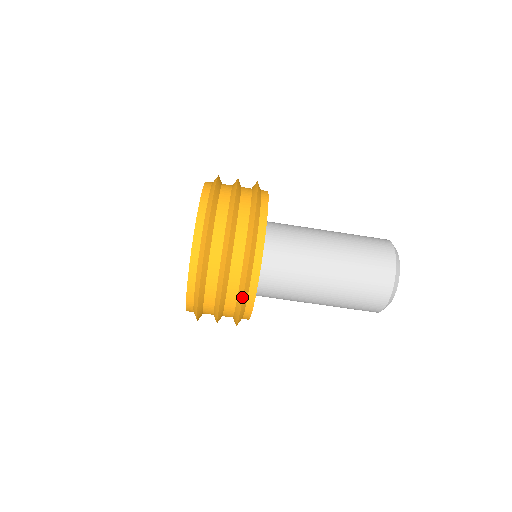
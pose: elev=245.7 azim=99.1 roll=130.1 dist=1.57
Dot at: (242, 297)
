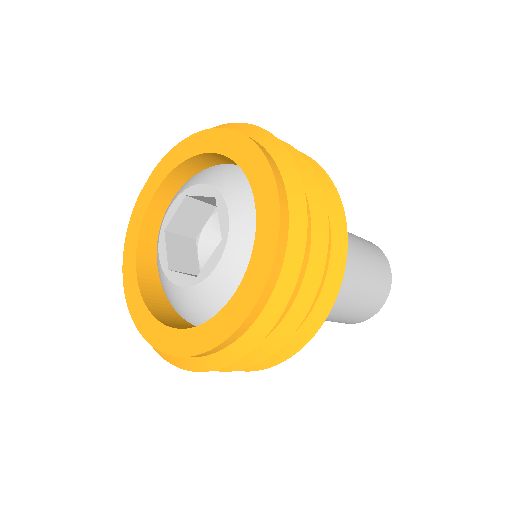
Dot at: occluded
